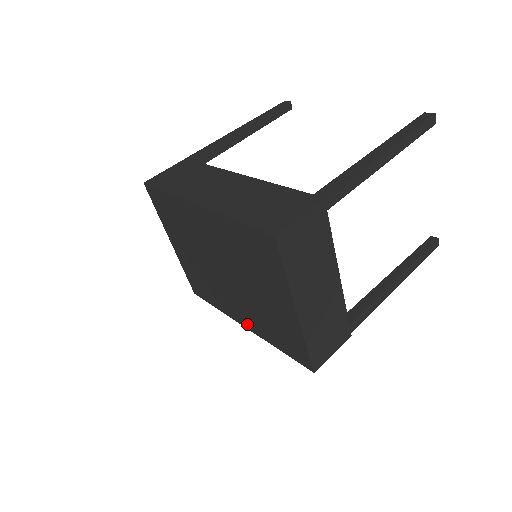
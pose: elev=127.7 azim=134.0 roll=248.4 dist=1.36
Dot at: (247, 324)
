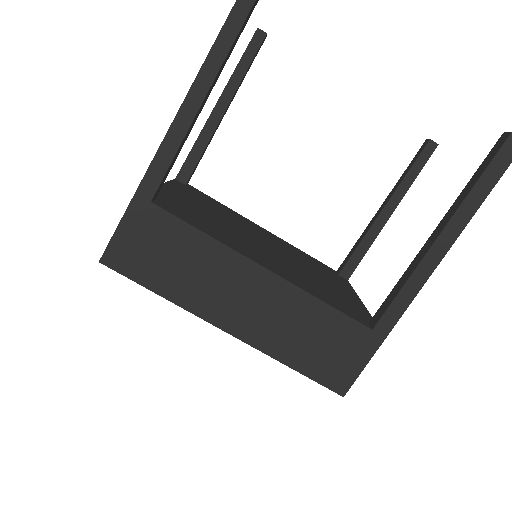
Dot at: occluded
